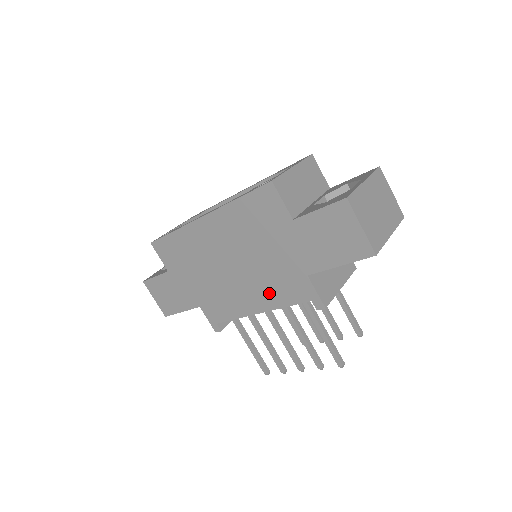
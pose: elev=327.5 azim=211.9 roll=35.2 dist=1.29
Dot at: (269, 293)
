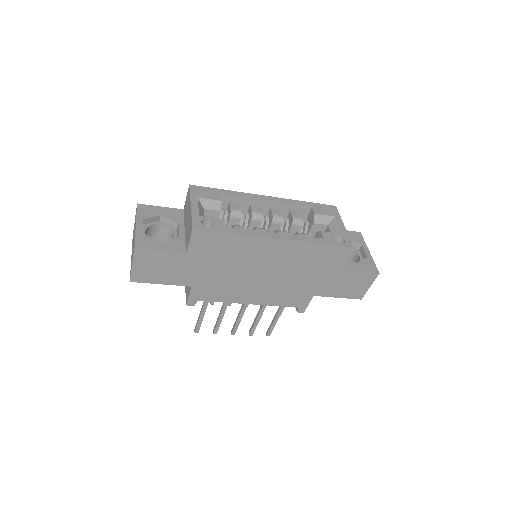
Dot at: (274, 296)
